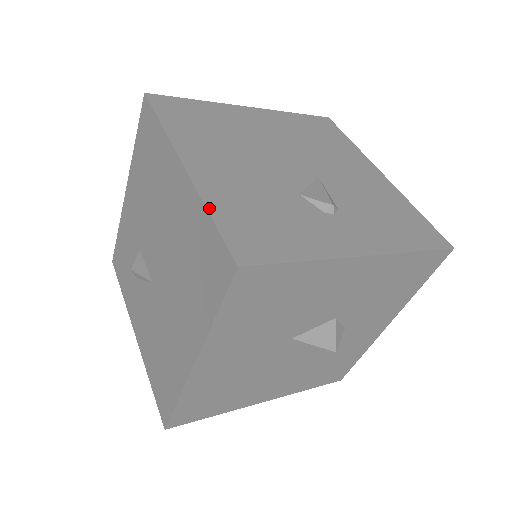
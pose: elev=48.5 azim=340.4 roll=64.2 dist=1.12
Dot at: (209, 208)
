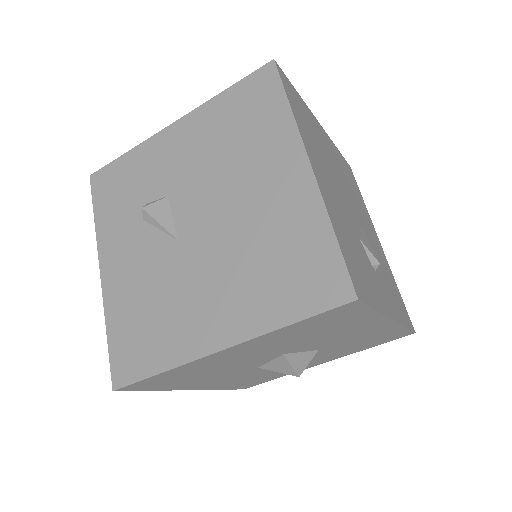
Dot at: (333, 225)
